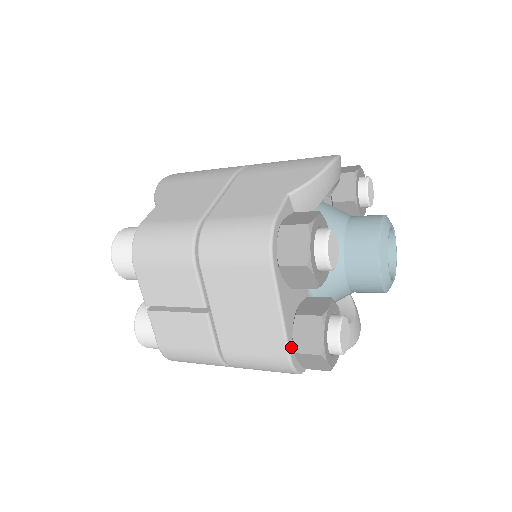
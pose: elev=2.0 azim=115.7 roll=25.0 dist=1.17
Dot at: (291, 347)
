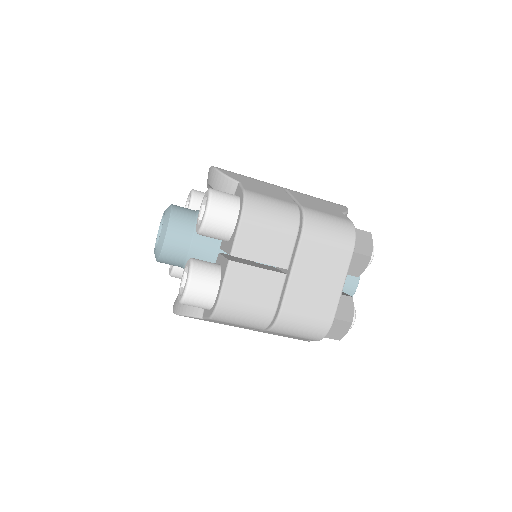
Dot at: (334, 314)
